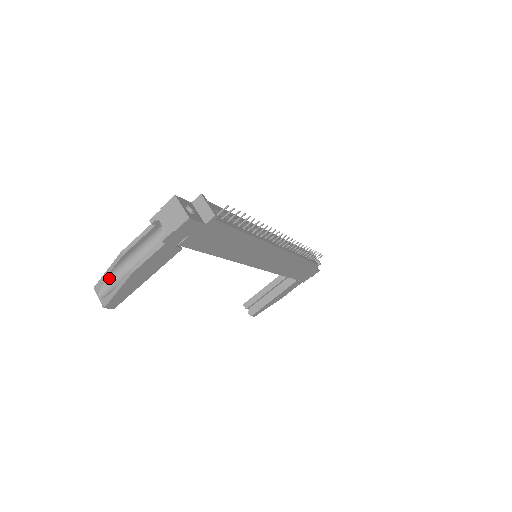
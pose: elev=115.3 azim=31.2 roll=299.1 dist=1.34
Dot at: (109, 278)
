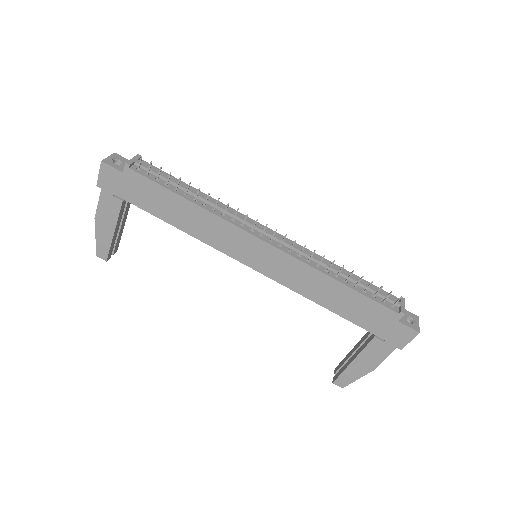
Dot at: occluded
